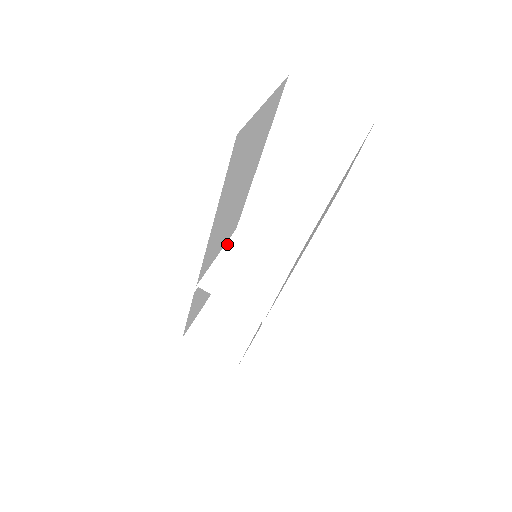
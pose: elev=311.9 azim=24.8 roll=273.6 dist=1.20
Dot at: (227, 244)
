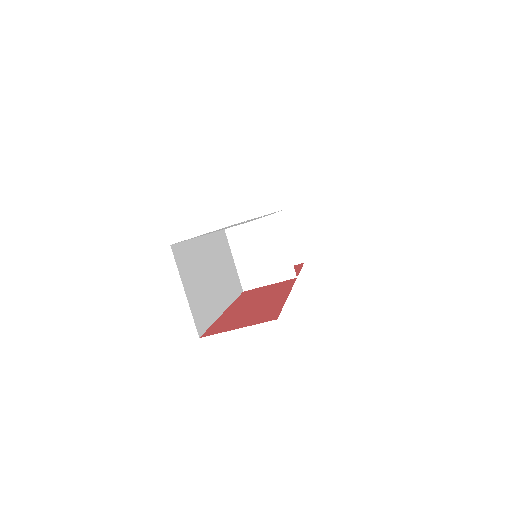
Dot at: (230, 246)
